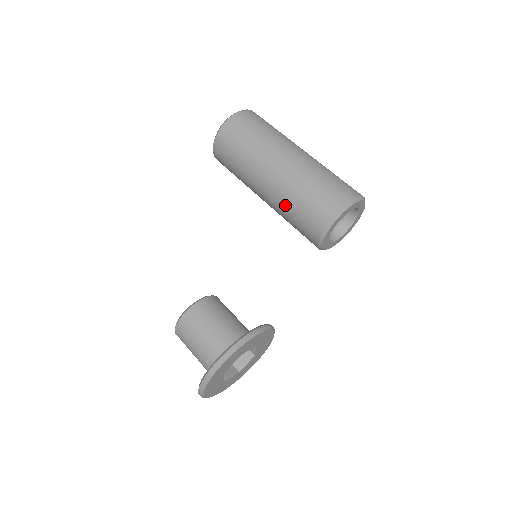
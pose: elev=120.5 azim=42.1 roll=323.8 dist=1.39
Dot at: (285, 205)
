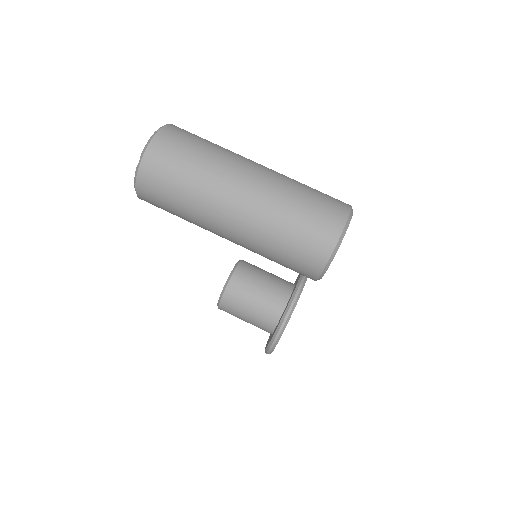
Dot at: occluded
